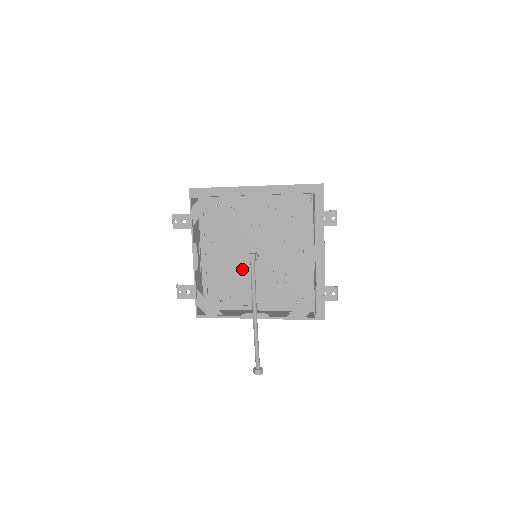
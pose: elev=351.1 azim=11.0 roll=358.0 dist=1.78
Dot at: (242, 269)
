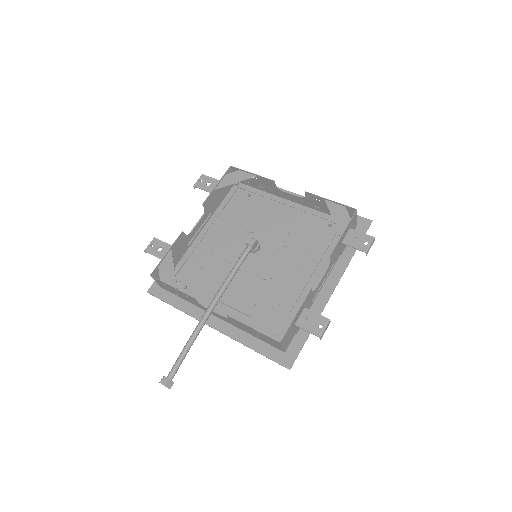
Dot at: (232, 264)
